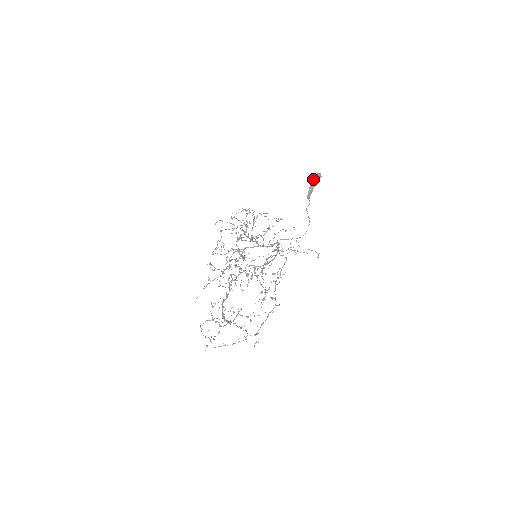
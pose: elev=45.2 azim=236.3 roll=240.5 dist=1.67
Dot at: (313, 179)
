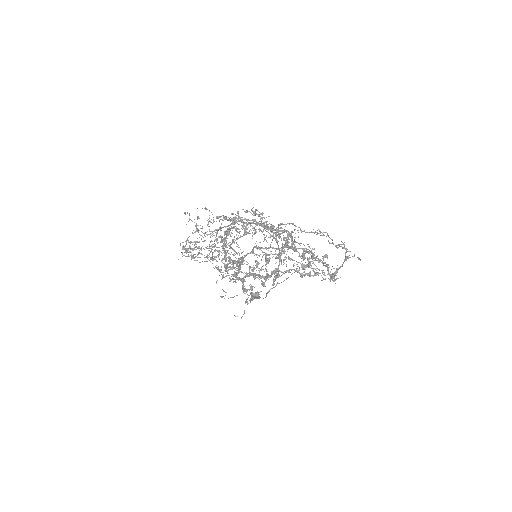
Dot at: occluded
